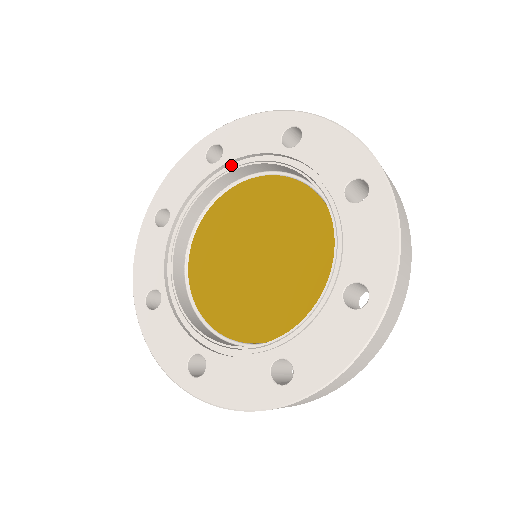
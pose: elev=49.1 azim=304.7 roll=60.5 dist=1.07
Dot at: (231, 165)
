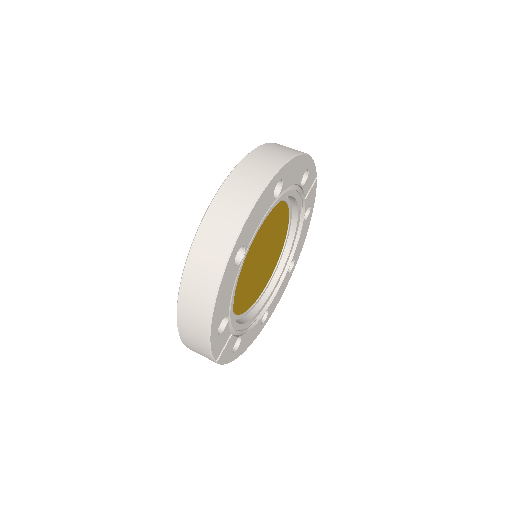
Dot at: occluded
